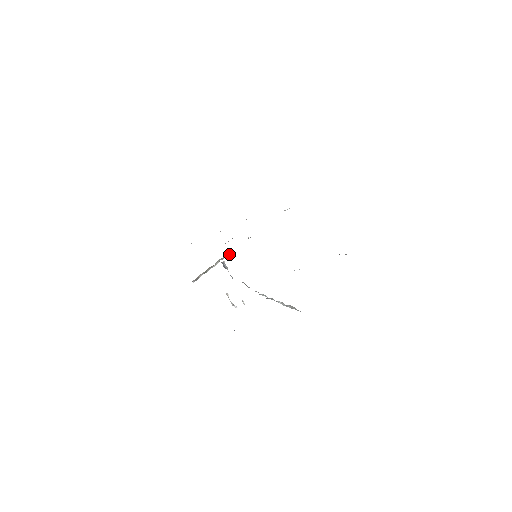
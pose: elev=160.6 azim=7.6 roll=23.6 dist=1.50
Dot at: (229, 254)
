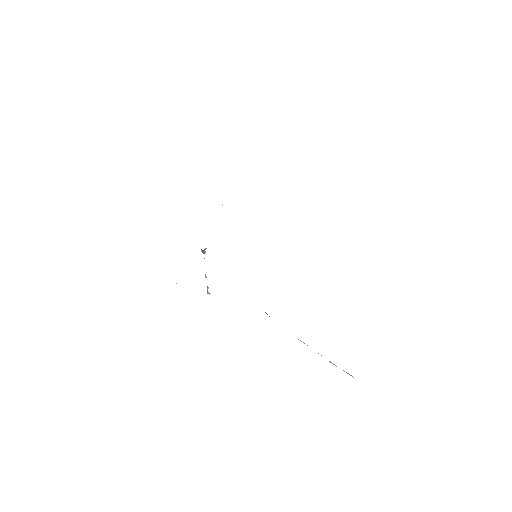
Dot at: occluded
